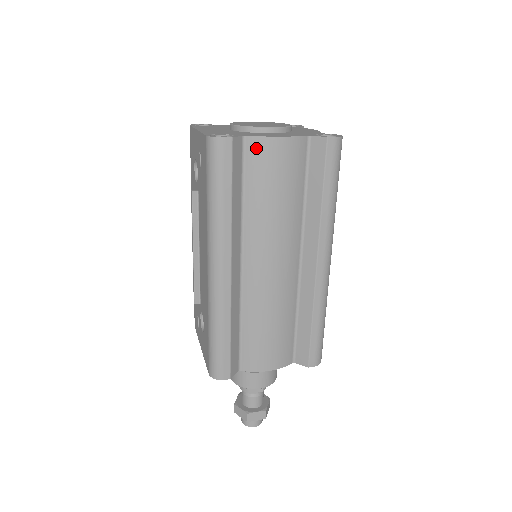
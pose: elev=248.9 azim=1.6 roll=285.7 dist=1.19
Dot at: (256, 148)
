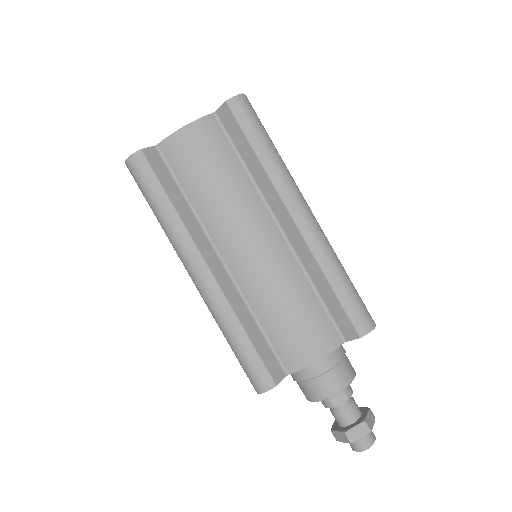
Dot at: (170, 148)
